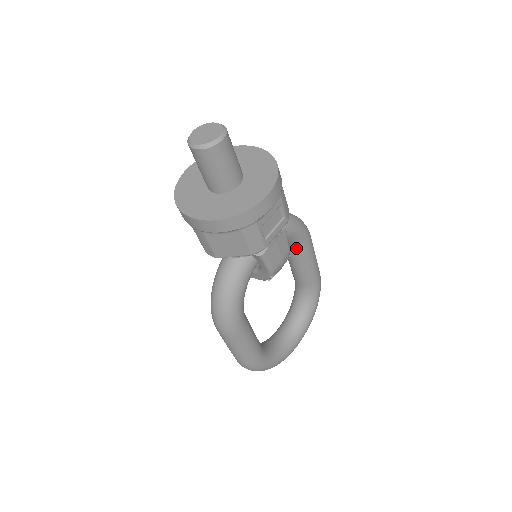
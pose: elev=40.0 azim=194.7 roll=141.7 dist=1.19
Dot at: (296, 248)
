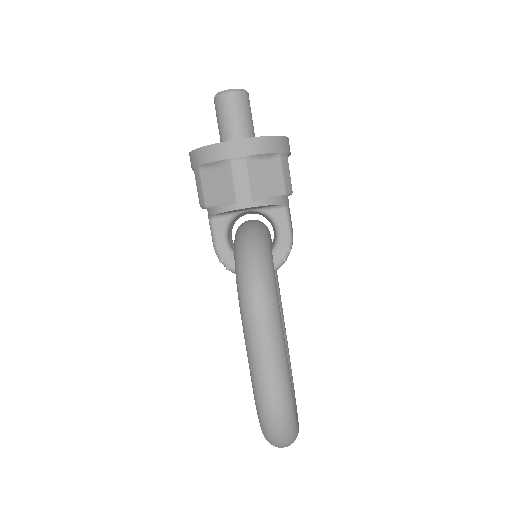
Dot at: occluded
